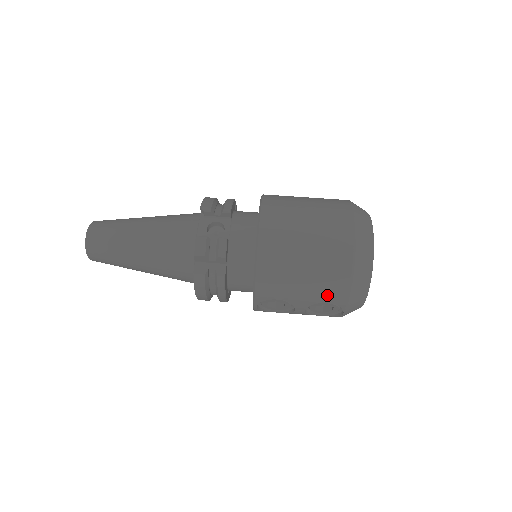
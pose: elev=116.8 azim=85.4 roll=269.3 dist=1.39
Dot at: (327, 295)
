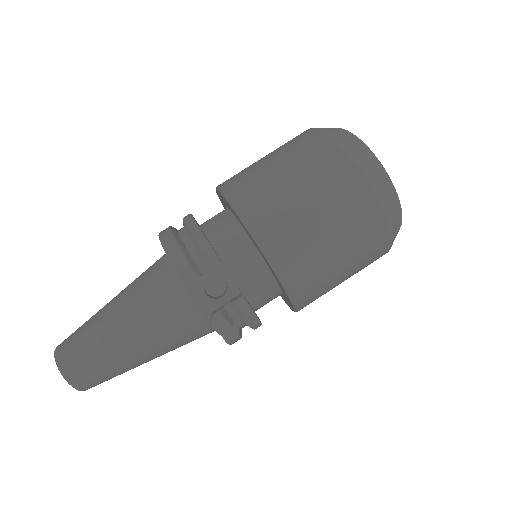
Dot at: (368, 264)
